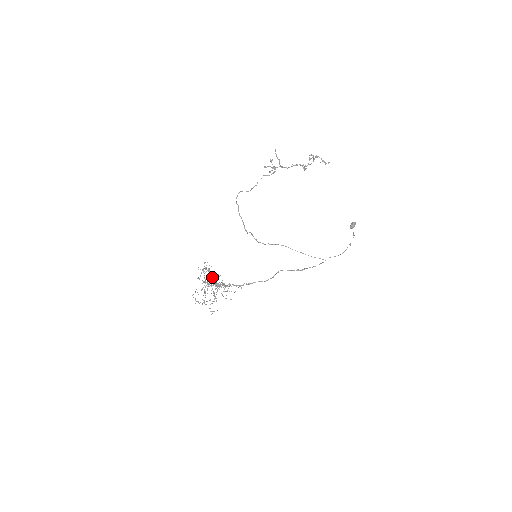
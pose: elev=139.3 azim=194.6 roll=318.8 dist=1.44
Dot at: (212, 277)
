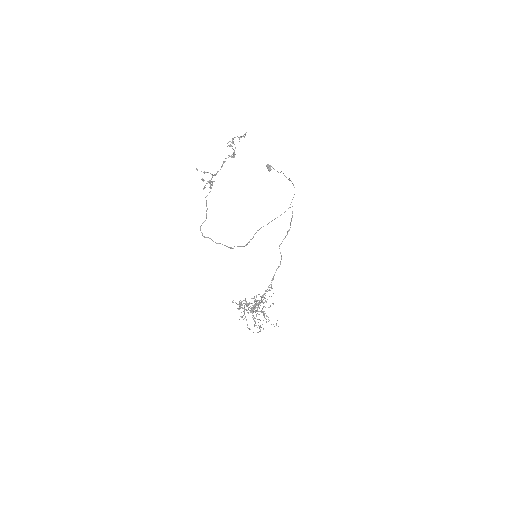
Dot at: occluded
